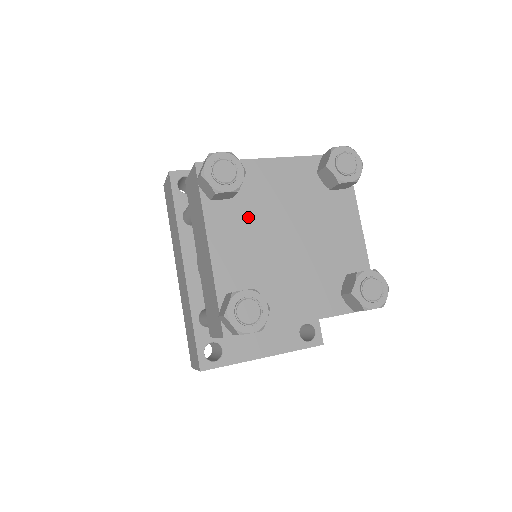
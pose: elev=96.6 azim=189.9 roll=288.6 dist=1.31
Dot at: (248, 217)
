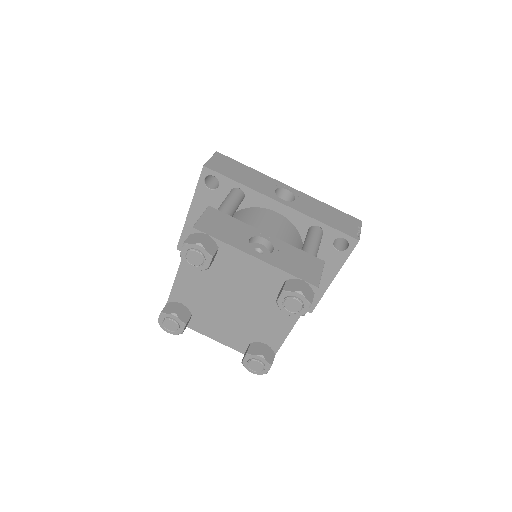
Dot at: (208, 314)
